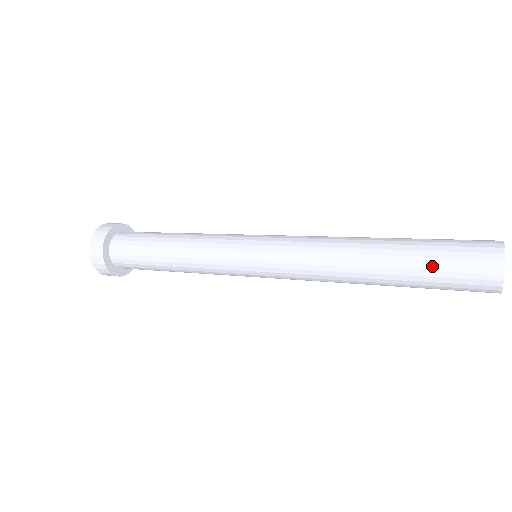
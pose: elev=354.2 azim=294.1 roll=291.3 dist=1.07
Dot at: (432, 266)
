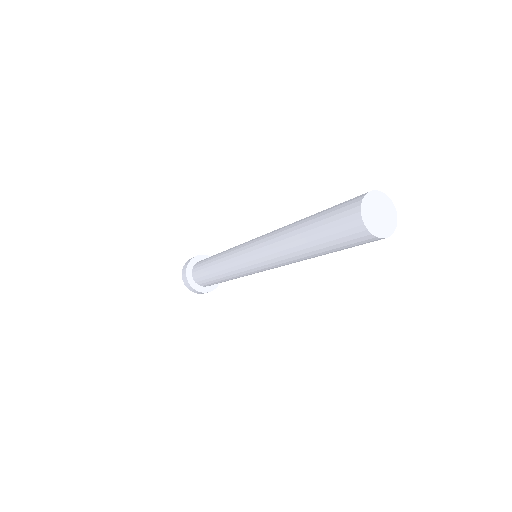
Dot at: (324, 216)
